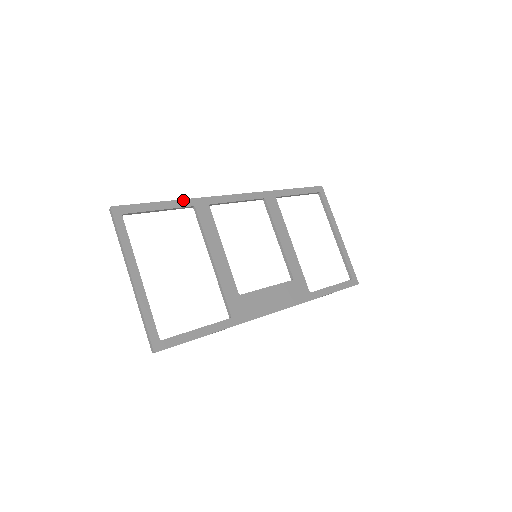
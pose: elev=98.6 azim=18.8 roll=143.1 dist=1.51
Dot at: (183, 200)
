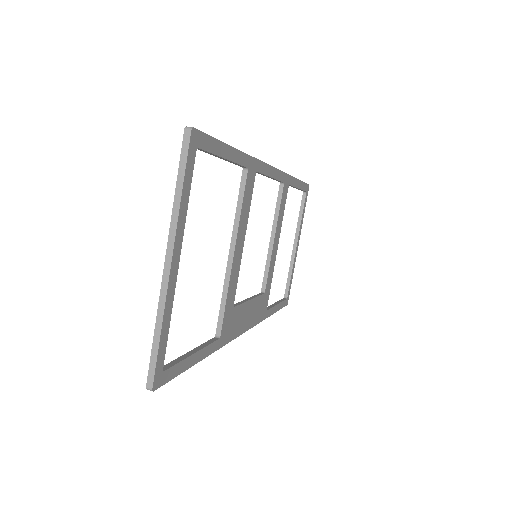
Dot at: (244, 154)
